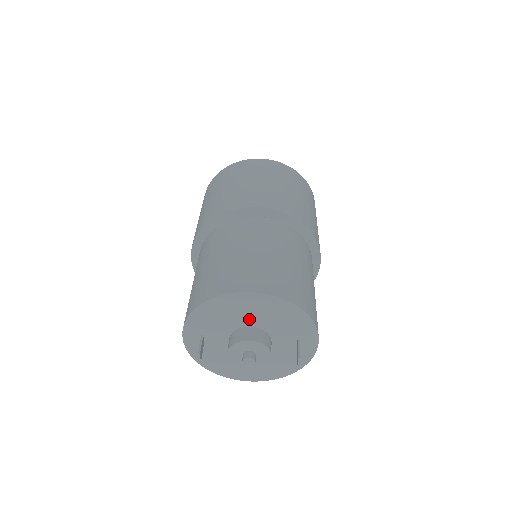
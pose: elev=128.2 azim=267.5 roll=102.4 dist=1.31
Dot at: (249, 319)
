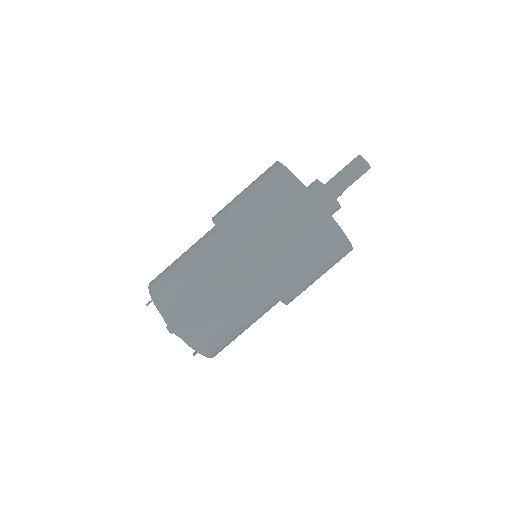
Dot at: occluded
